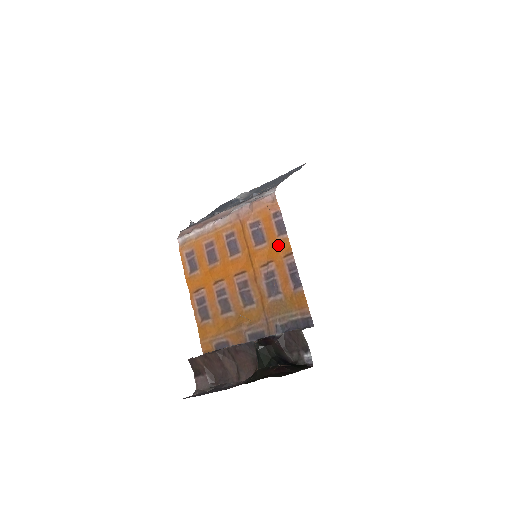
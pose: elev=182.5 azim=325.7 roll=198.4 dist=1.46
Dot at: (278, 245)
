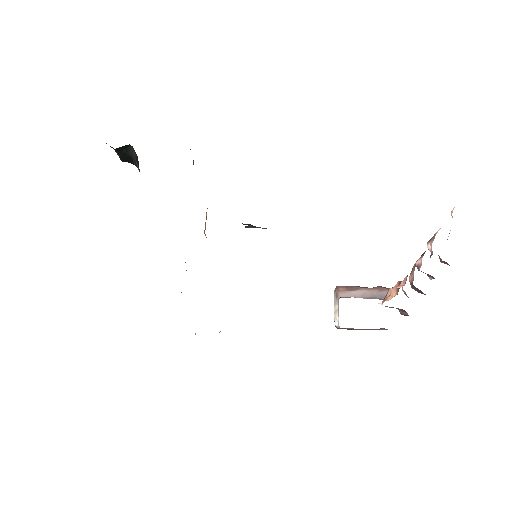
Dot at: occluded
